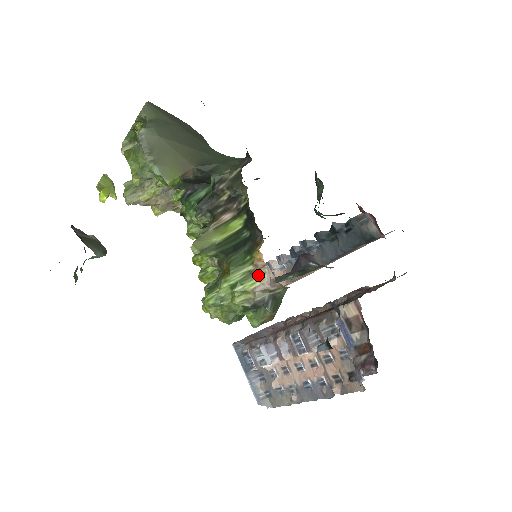
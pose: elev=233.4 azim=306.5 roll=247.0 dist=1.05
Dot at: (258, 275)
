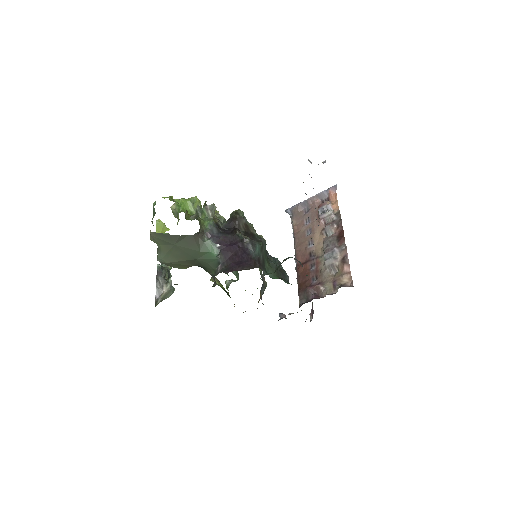
Dot at: occluded
